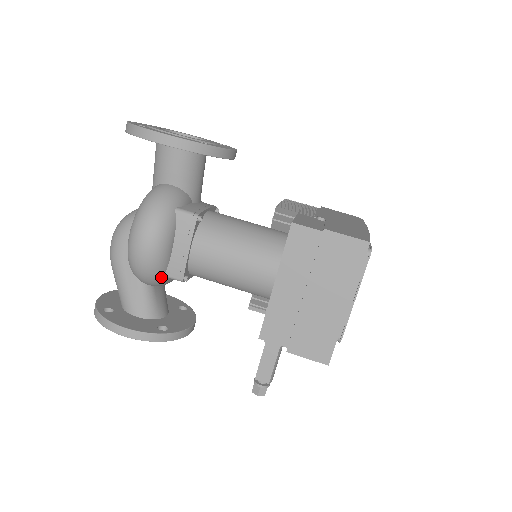
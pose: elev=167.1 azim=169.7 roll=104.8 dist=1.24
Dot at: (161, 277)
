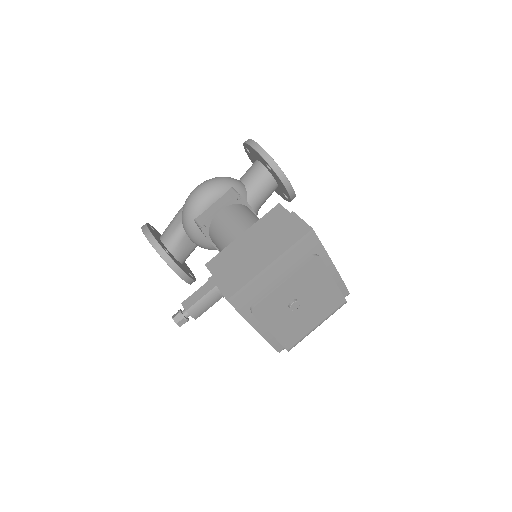
Dot at: (193, 220)
